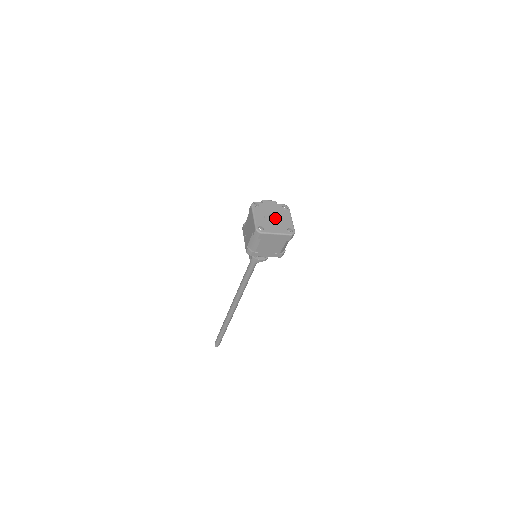
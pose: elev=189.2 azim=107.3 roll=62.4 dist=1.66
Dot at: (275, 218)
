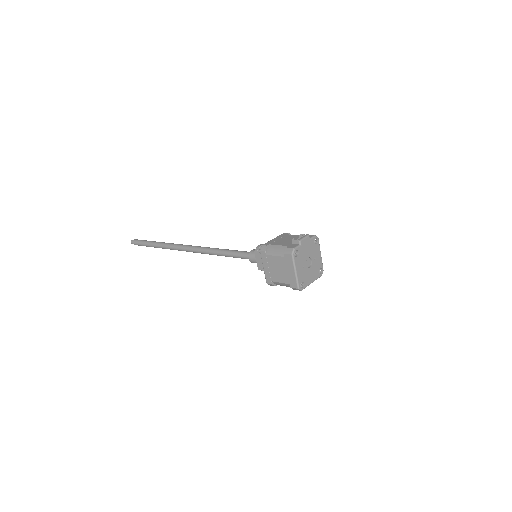
Dot at: (309, 260)
